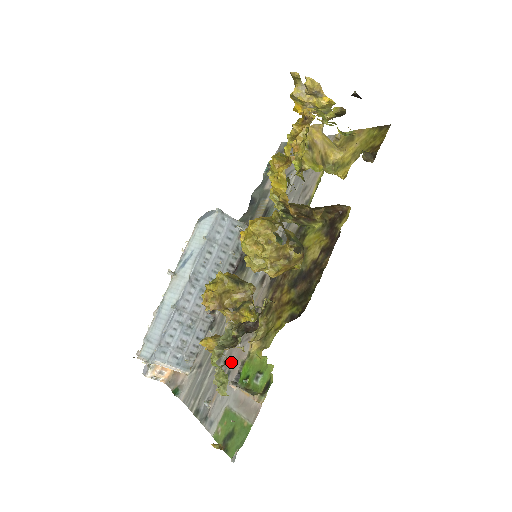
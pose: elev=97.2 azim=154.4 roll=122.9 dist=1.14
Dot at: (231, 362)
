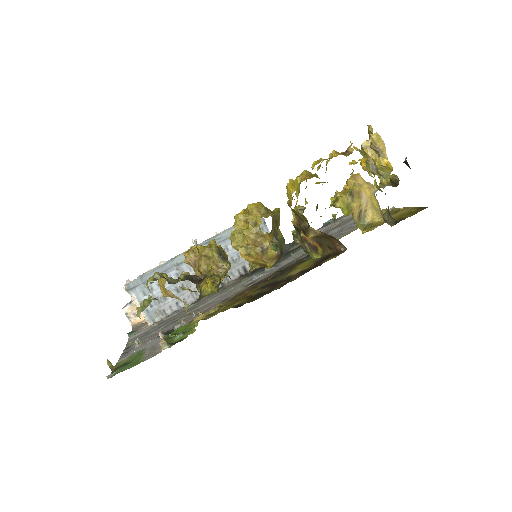
Dot at: (178, 324)
